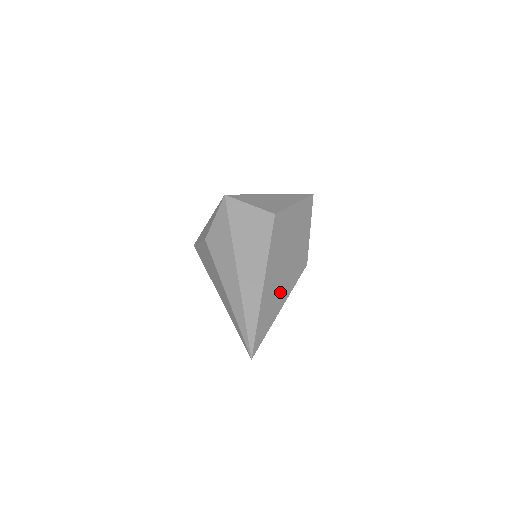
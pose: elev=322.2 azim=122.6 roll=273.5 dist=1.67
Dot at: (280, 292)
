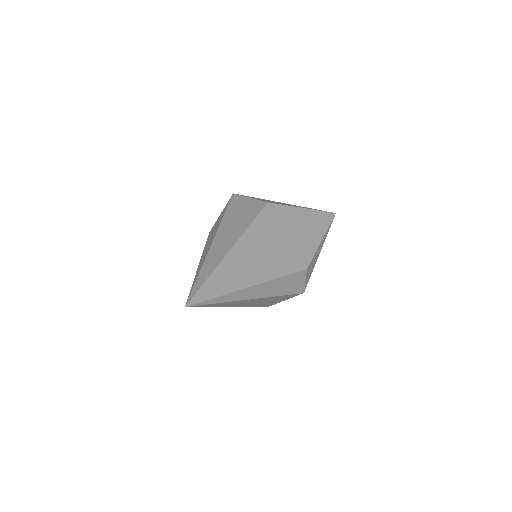
Dot at: (253, 271)
